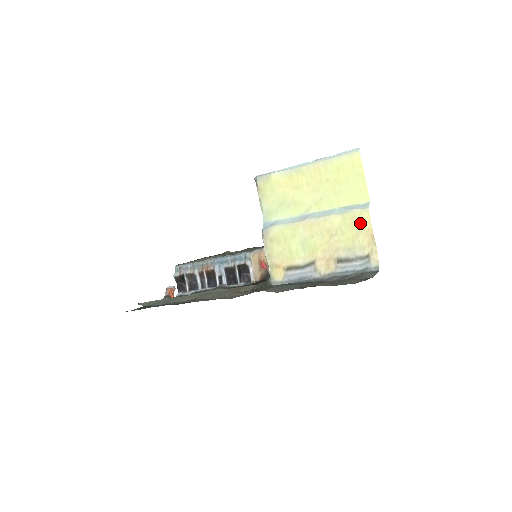
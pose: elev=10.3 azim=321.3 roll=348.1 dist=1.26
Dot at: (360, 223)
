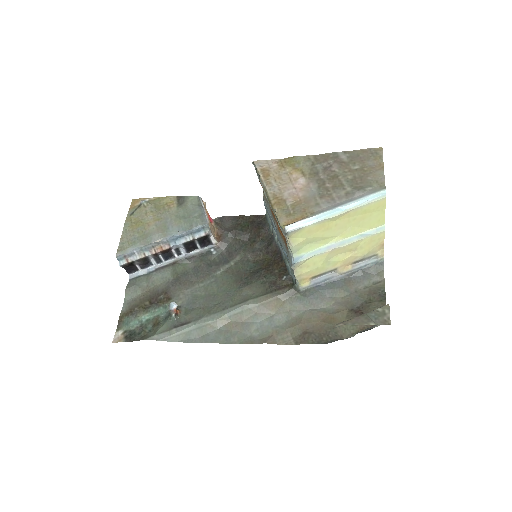
Dot at: (377, 240)
